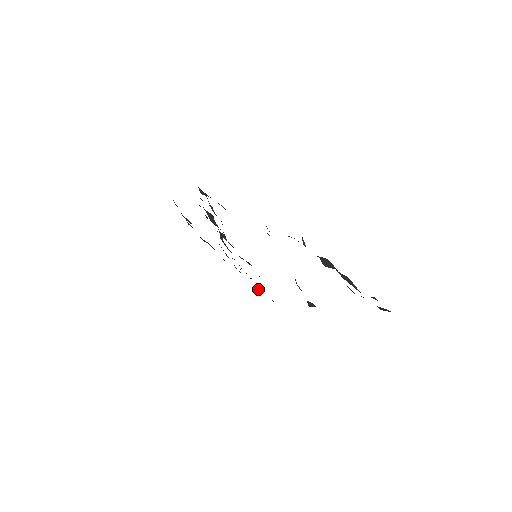
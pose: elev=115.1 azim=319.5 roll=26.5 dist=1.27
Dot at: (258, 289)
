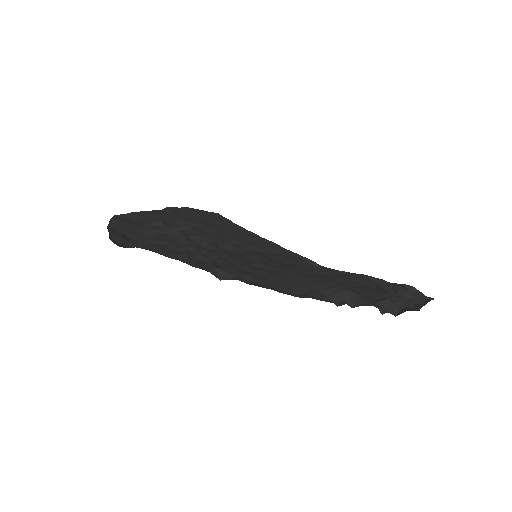
Dot at: (199, 214)
